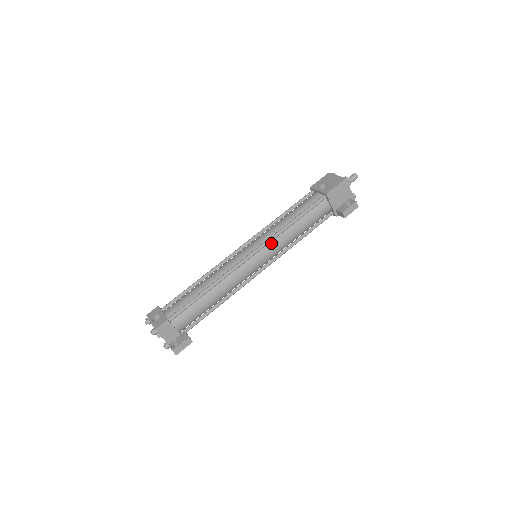
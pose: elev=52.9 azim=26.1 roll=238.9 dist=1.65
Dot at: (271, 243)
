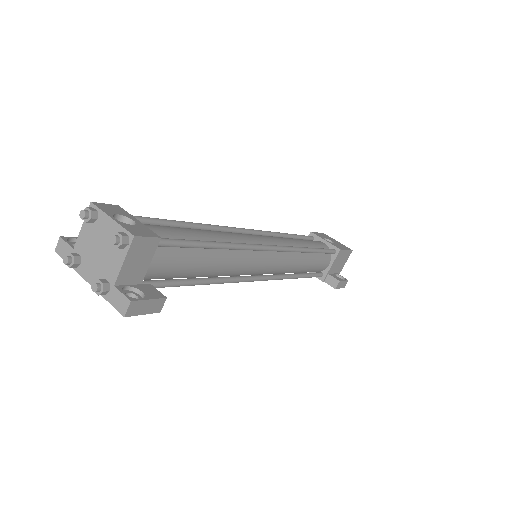
Dot at: (287, 254)
